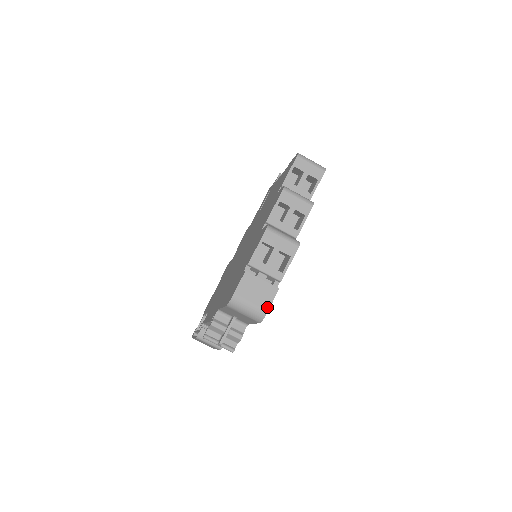
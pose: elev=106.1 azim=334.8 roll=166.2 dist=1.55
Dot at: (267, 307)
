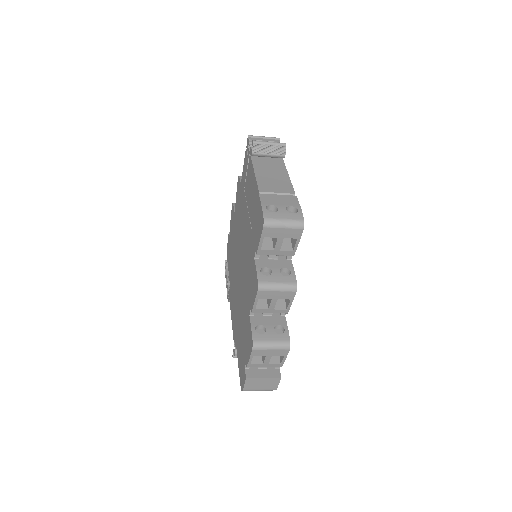
Dot at: (275, 388)
